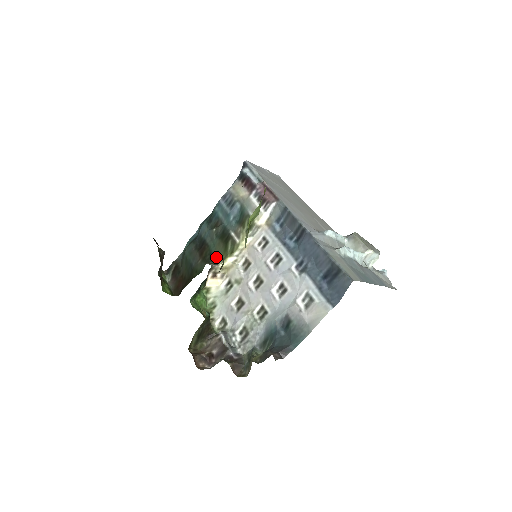
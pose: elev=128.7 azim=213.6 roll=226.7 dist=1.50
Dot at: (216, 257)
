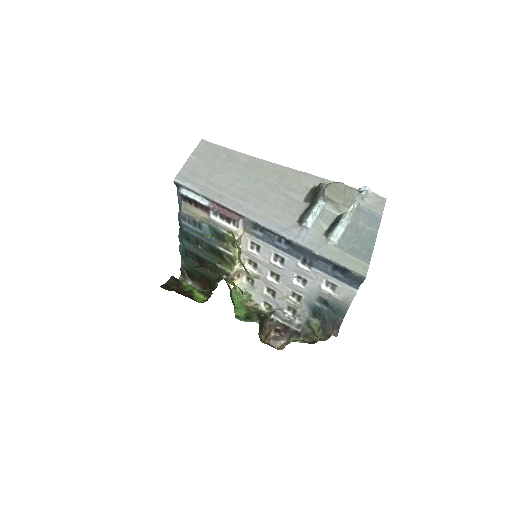
Dot at: (222, 268)
